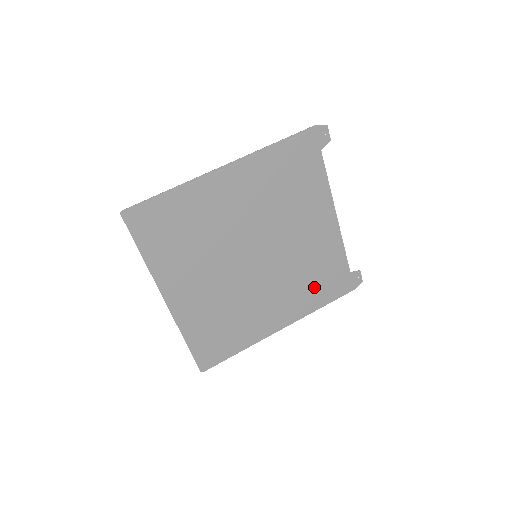
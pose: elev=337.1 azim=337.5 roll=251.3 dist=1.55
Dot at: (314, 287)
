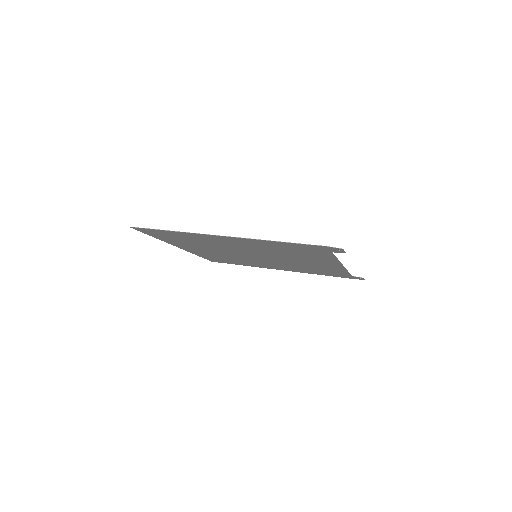
Dot at: (313, 271)
